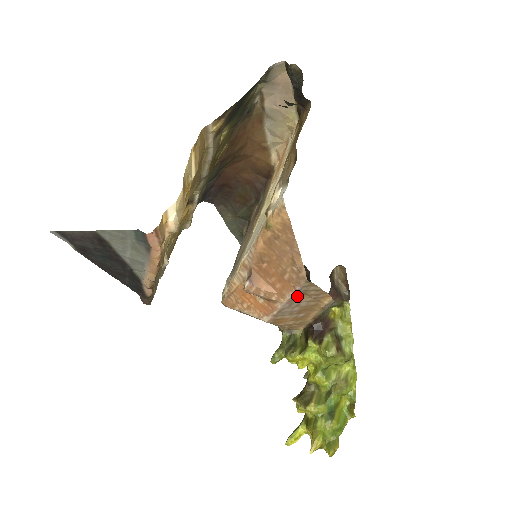
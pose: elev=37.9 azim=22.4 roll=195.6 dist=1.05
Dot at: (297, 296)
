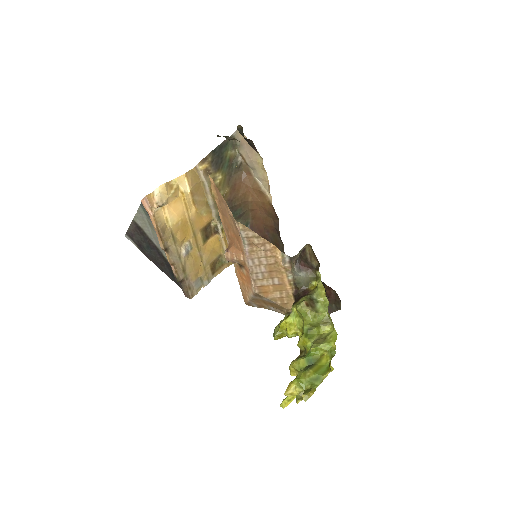
Dot at: (249, 248)
